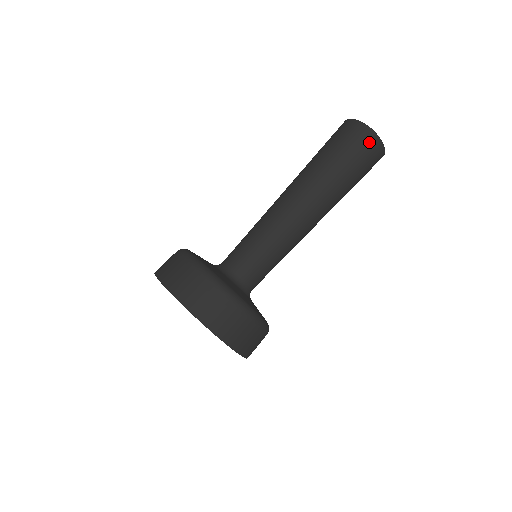
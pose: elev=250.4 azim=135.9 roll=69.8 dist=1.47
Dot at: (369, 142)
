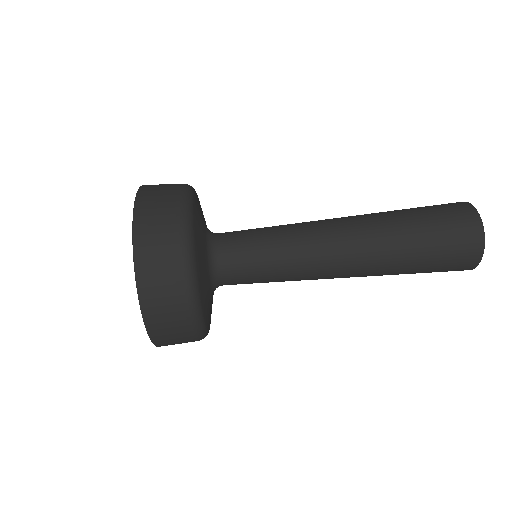
Dot at: (459, 270)
